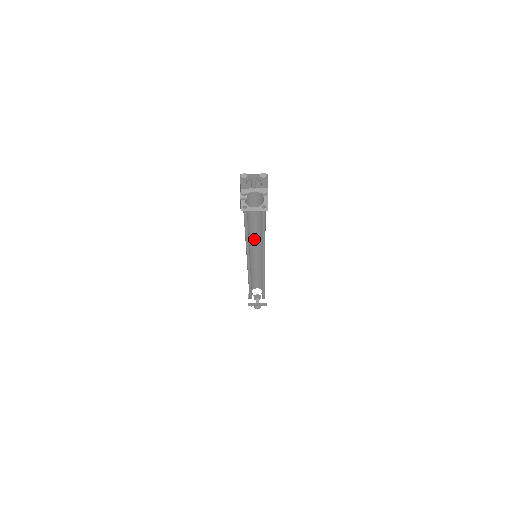
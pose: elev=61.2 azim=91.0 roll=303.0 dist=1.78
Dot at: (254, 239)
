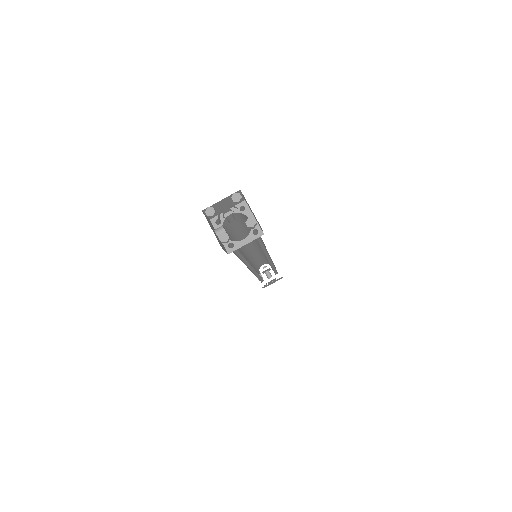
Dot at: occluded
